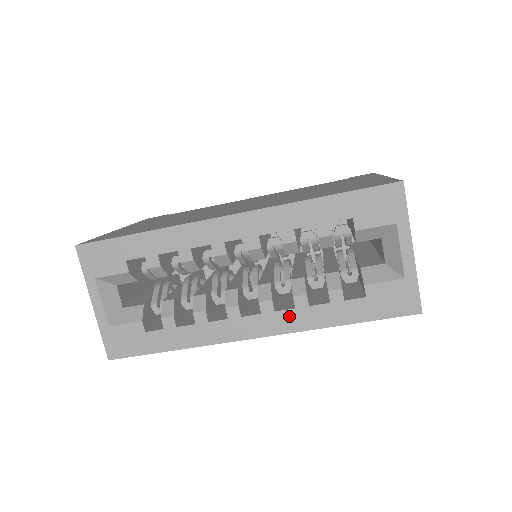
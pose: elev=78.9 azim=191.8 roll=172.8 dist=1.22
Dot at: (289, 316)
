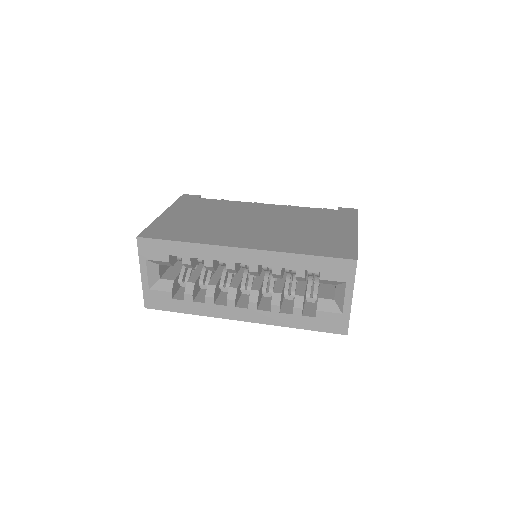
Dot at: (266, 315)
